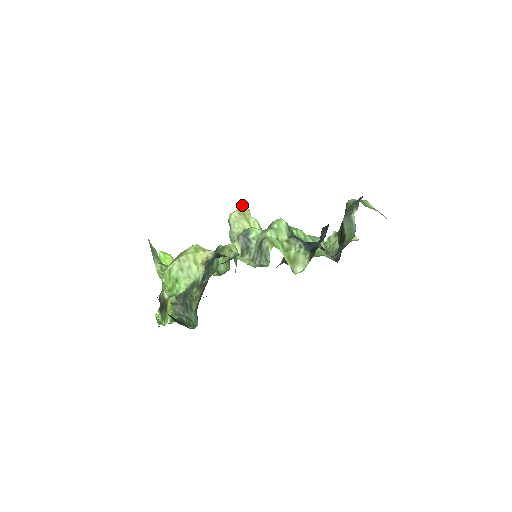
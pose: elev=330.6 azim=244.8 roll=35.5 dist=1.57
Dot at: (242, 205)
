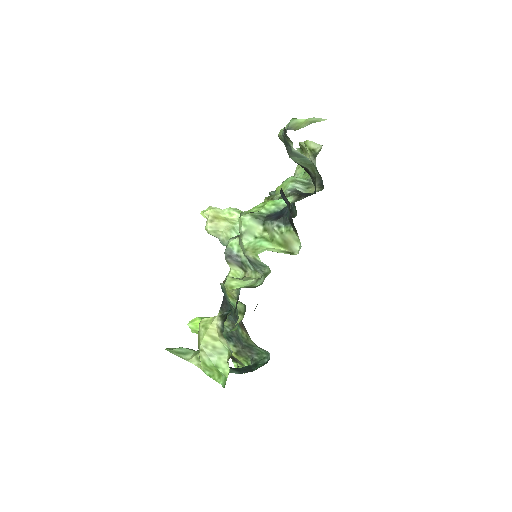
Dot at: (206, 212)
